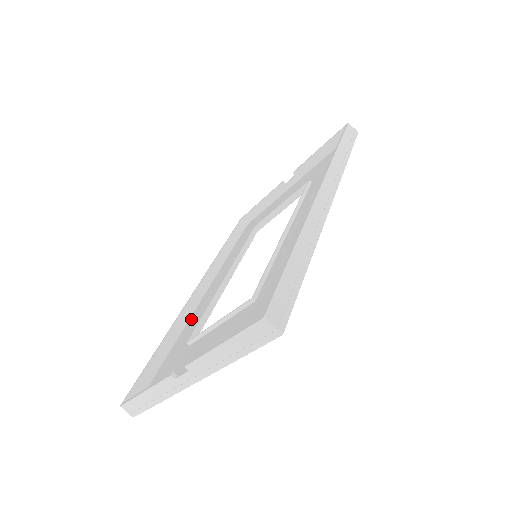
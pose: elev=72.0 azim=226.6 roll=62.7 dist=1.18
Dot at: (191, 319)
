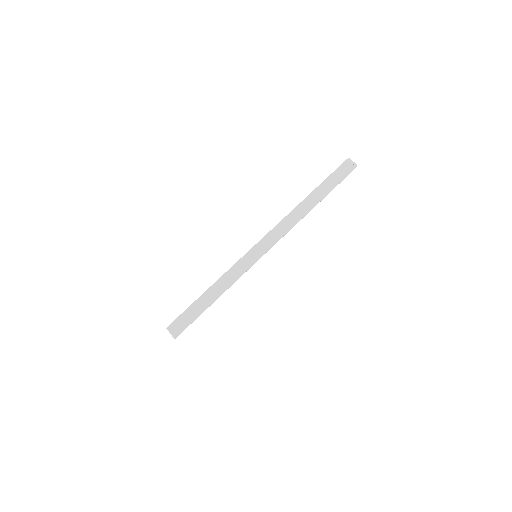
Dot at: occluded
